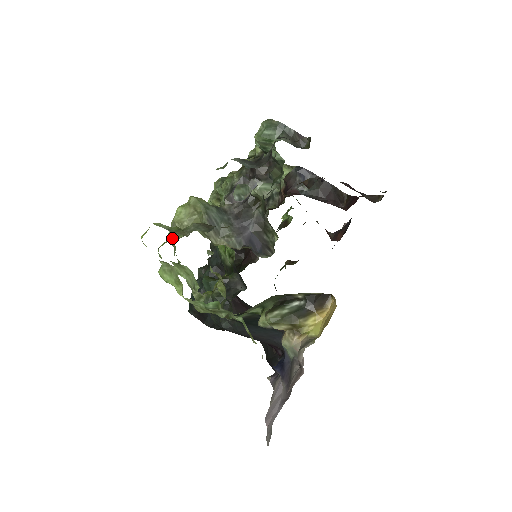
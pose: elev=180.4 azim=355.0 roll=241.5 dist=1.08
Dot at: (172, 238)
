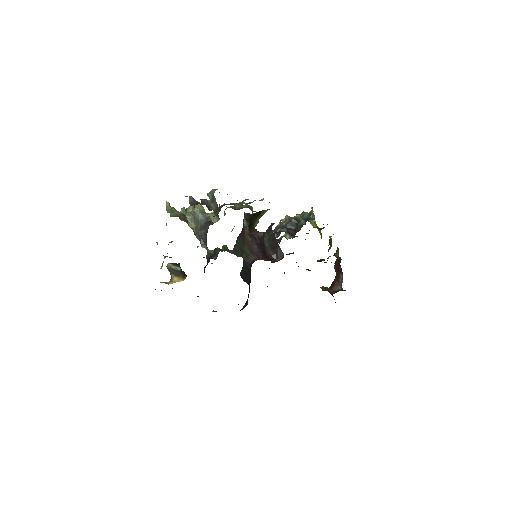
Dot at: occluded
